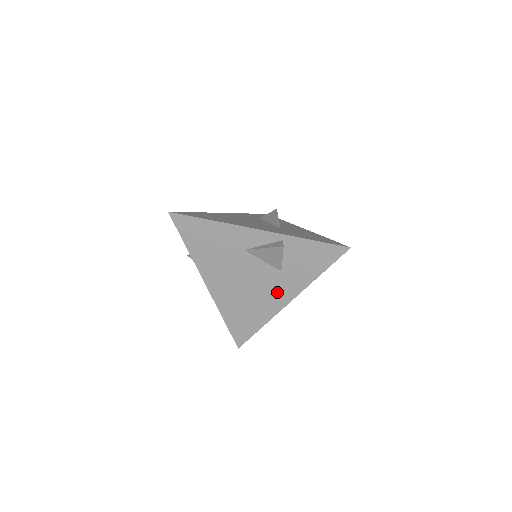
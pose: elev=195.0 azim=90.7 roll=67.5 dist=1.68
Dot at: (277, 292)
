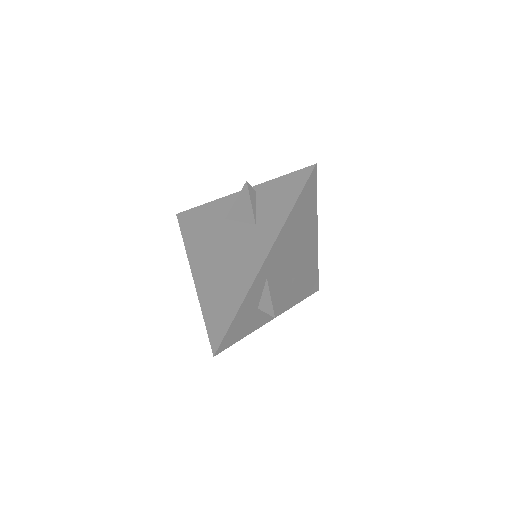
Dot at: (253, 252)
